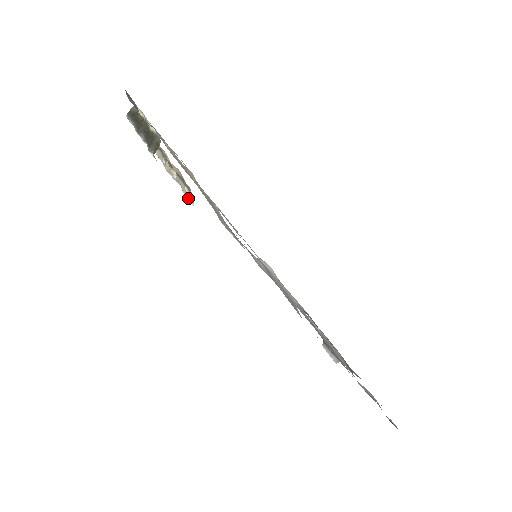
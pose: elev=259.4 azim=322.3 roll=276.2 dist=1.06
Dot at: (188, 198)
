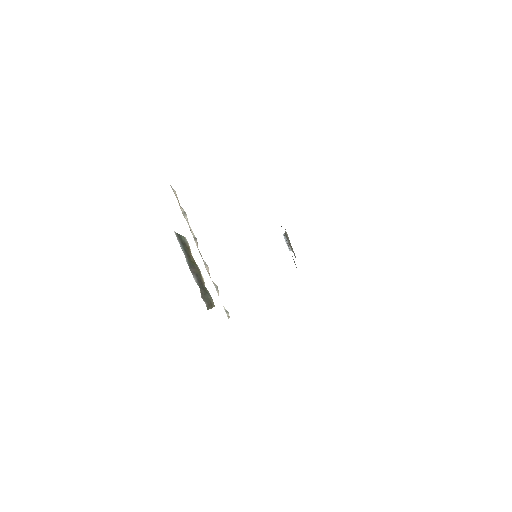
Dot at: (225, 311)
